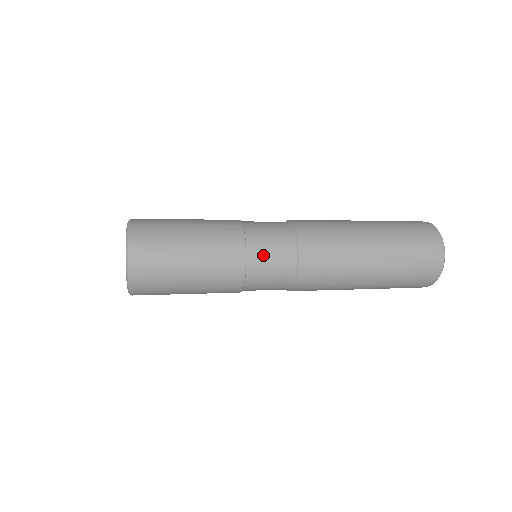
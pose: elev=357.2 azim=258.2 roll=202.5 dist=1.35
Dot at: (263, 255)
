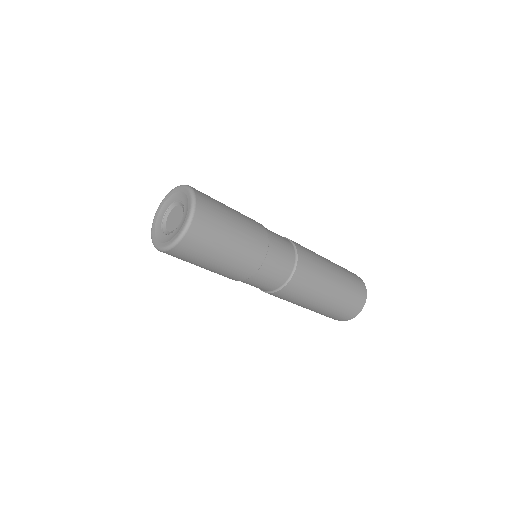
Dot at: (274, 262)
